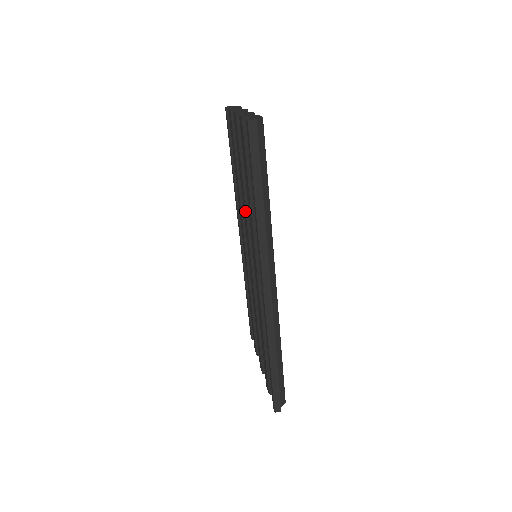
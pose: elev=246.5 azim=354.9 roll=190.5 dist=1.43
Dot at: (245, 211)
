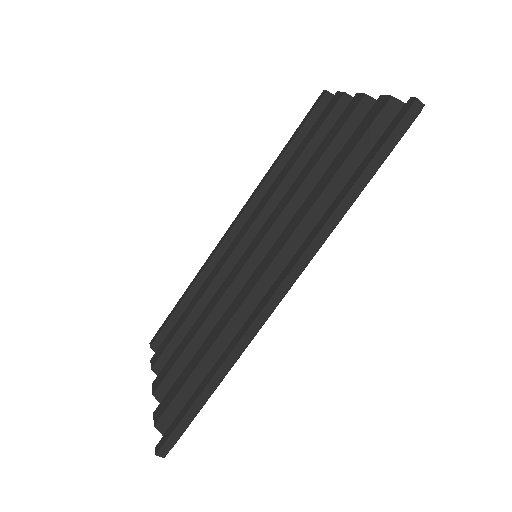
Dot at: (289, 199)
